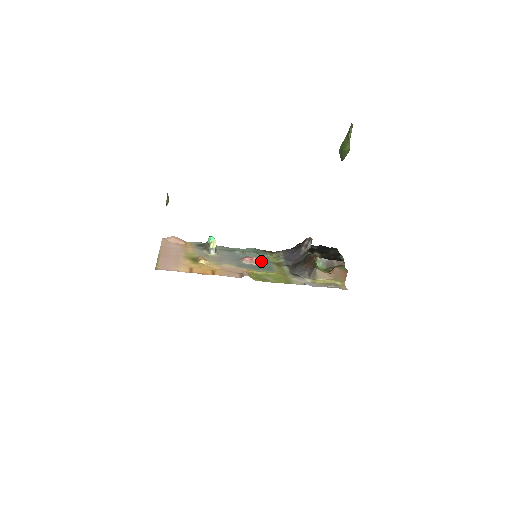
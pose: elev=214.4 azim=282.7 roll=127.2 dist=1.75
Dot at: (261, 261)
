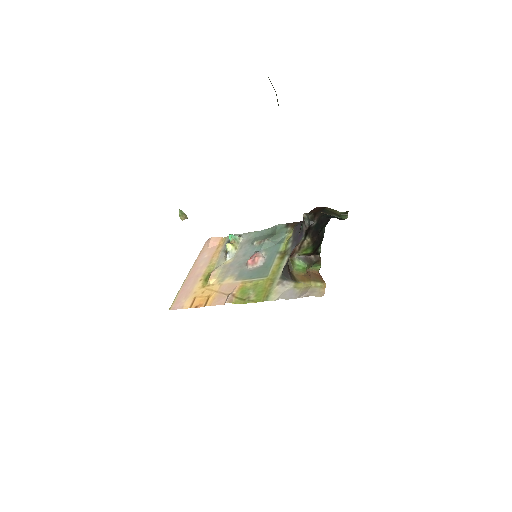
Dot at: (268, 254)
